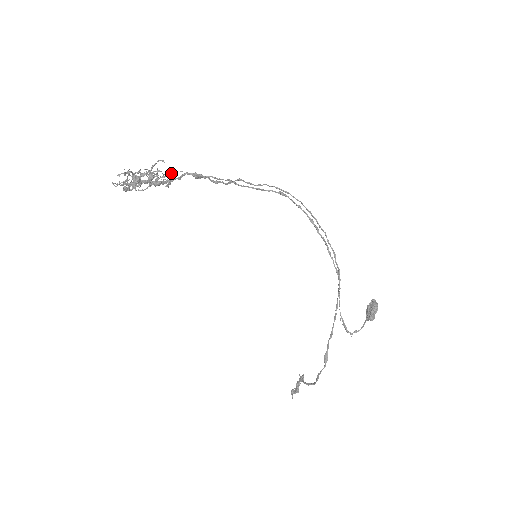
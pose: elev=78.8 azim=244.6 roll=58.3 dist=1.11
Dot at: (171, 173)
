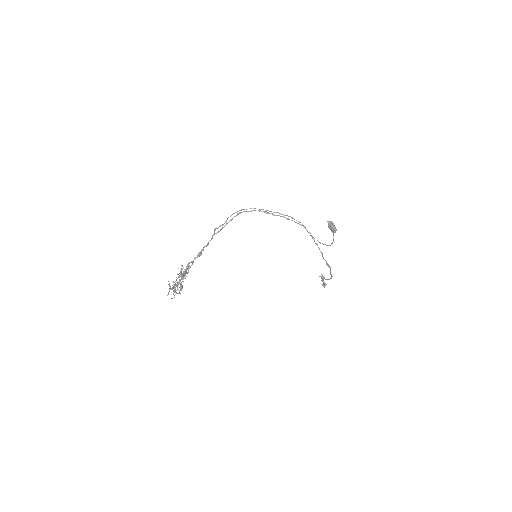
Dot at: occluded
